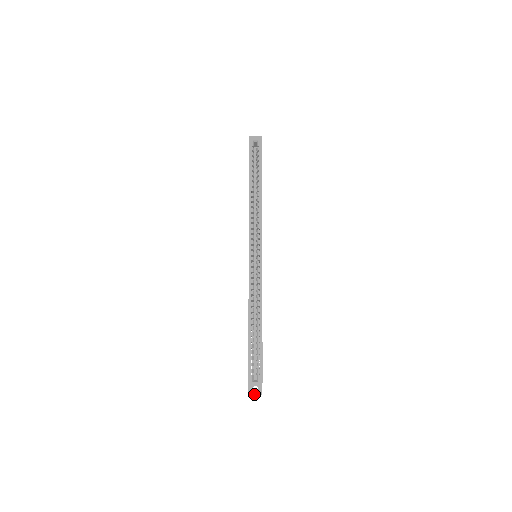
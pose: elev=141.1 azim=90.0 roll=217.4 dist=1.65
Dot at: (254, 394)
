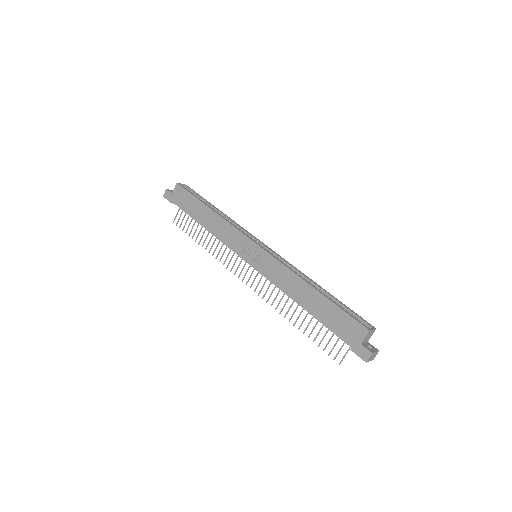
Dot at: (375, 352)
